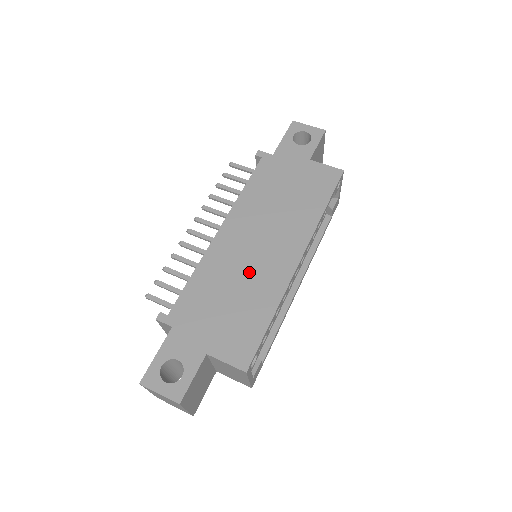
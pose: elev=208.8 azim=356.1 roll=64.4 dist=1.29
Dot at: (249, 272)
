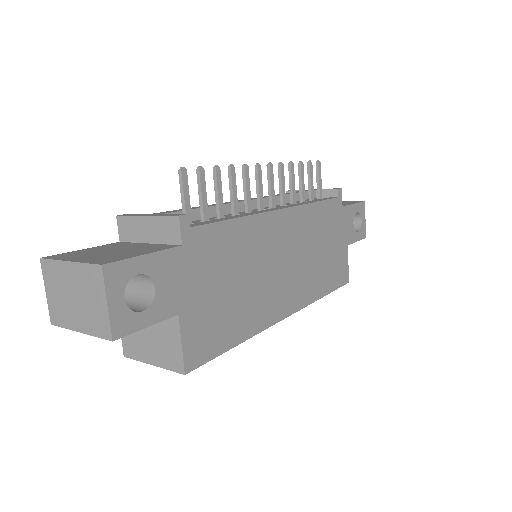
Dot at: (263, 279)
